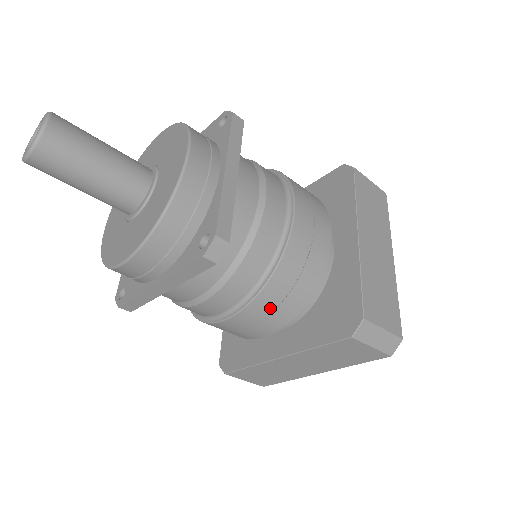
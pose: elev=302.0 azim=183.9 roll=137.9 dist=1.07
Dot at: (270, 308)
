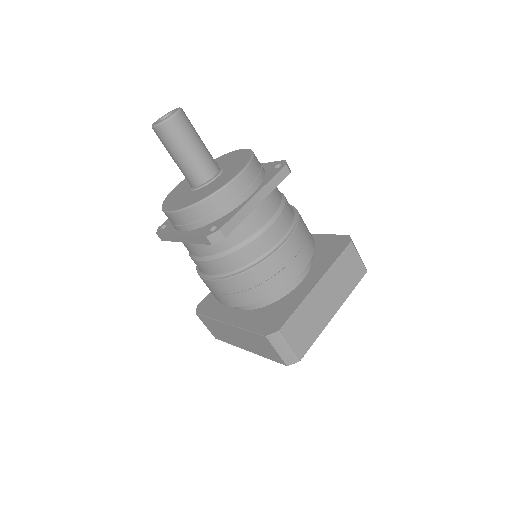
Dot at: (235, 290)
